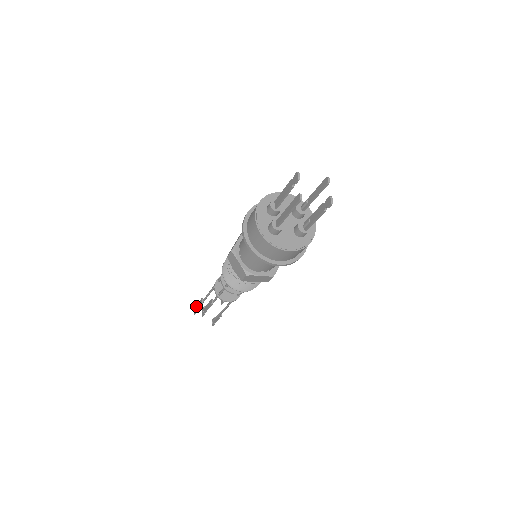
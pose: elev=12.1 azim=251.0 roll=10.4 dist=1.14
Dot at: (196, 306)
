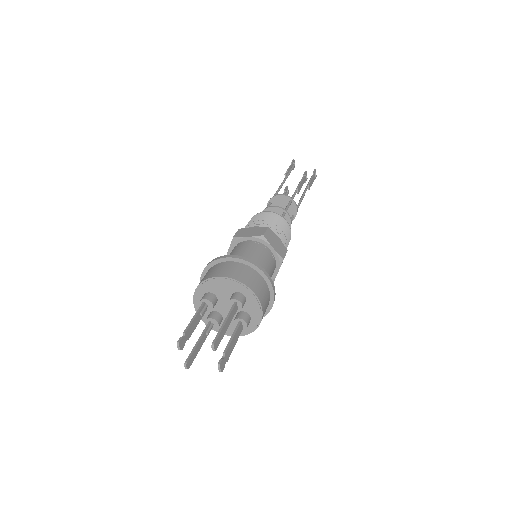
Dot at: (290, 166)
